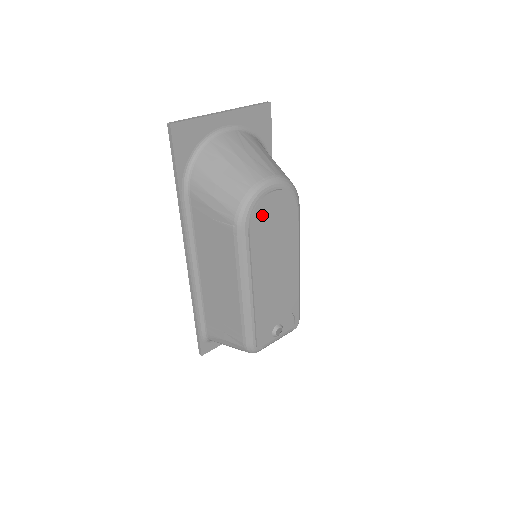
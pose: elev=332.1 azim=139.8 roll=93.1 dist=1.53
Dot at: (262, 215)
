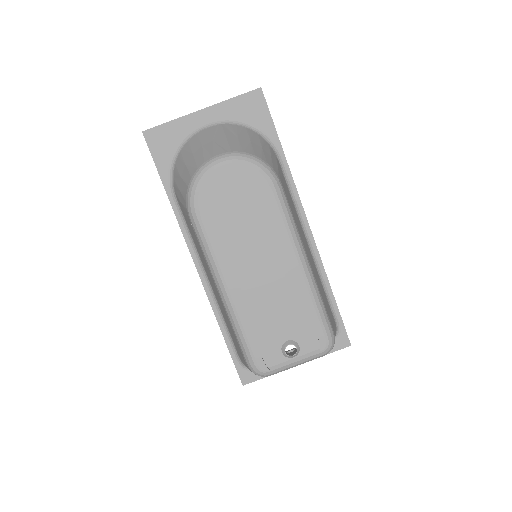
Dot at: (214, 197)
